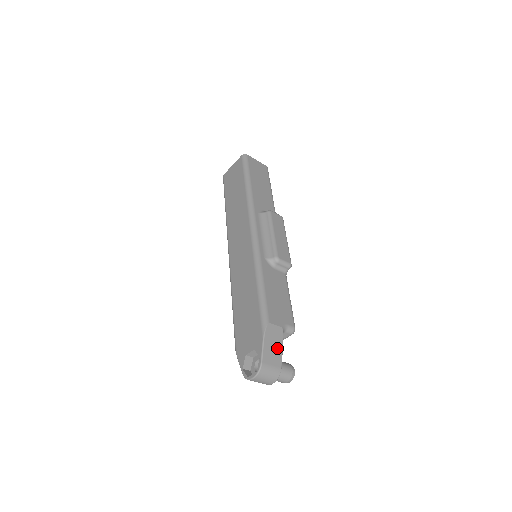
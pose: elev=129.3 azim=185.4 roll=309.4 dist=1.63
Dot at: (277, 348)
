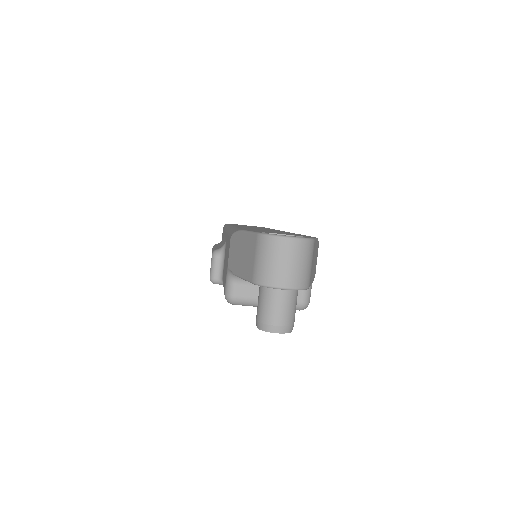
Dot at: (313, 270)
